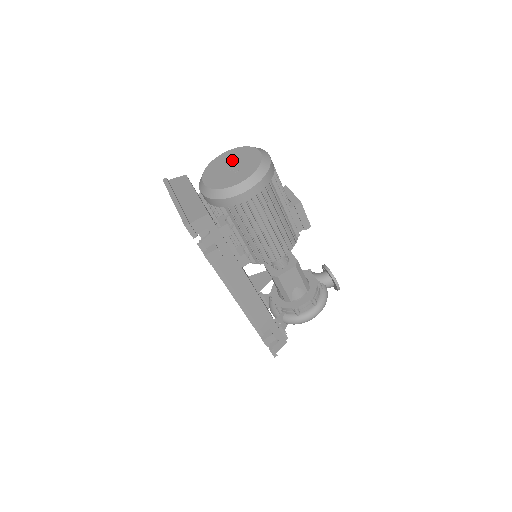
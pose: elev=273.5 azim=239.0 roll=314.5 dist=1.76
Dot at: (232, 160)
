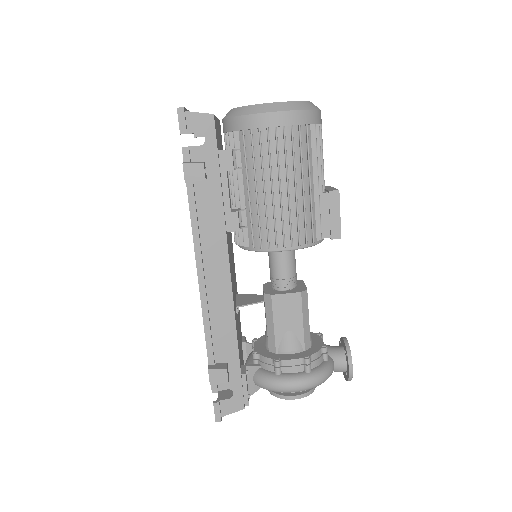
Dot at: occluded
